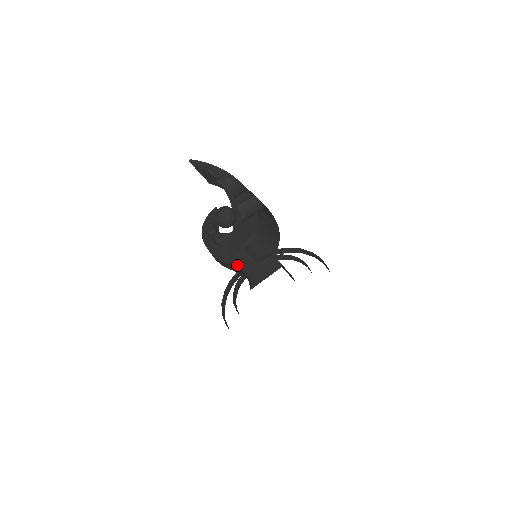
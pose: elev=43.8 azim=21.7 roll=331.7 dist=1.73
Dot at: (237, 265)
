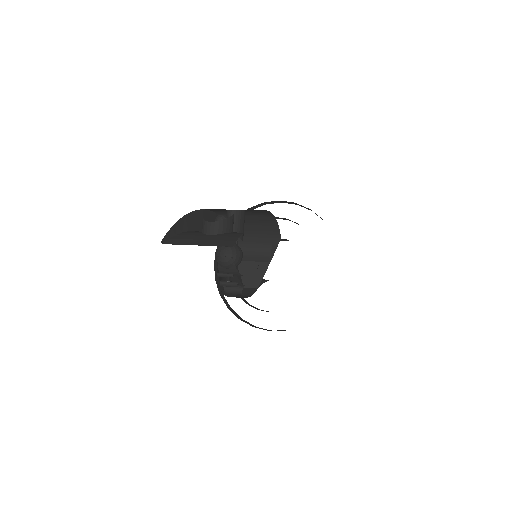
Dot at: (255, 281)
